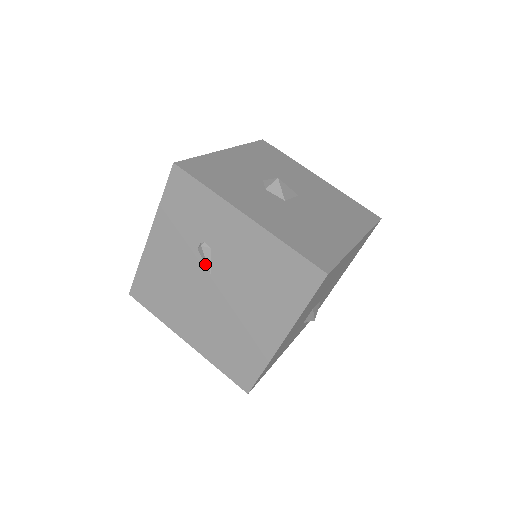
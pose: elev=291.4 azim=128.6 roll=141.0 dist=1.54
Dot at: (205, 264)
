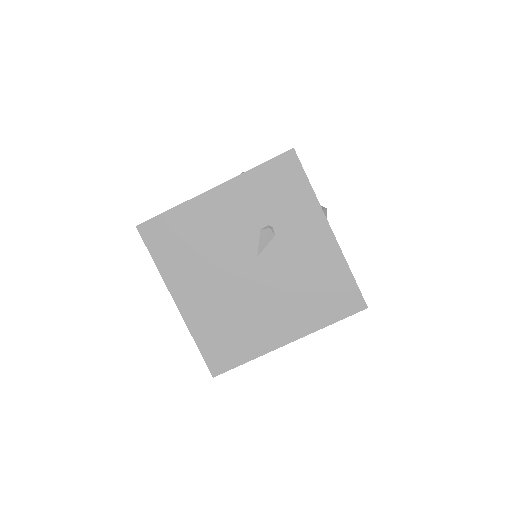
Dot at: (258, 245)
